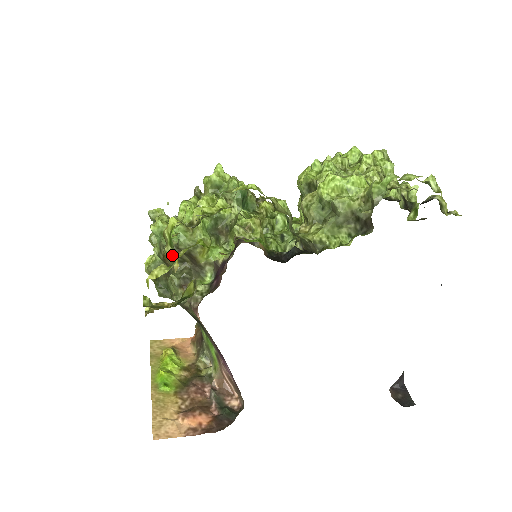
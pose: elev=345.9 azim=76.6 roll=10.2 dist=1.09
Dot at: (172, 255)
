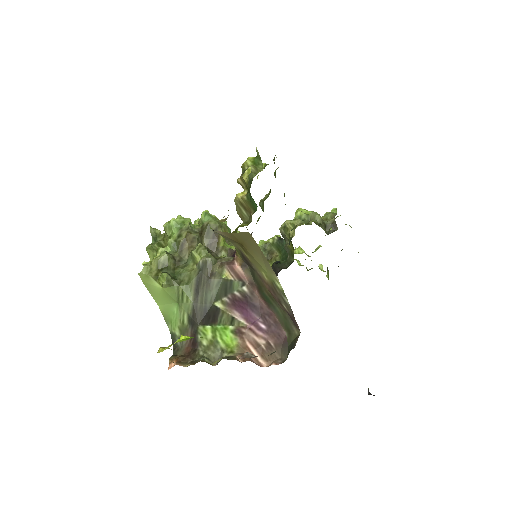
Dot at: (258, 168)
